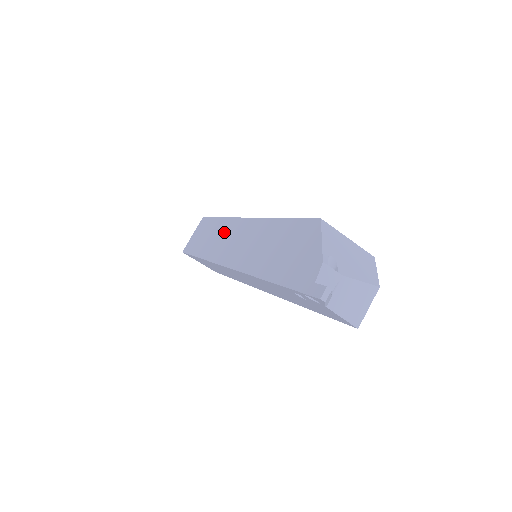
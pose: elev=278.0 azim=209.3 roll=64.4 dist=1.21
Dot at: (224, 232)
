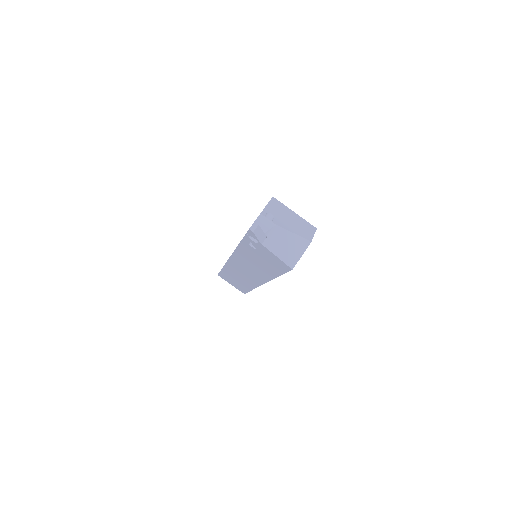
Dot at: occluded
